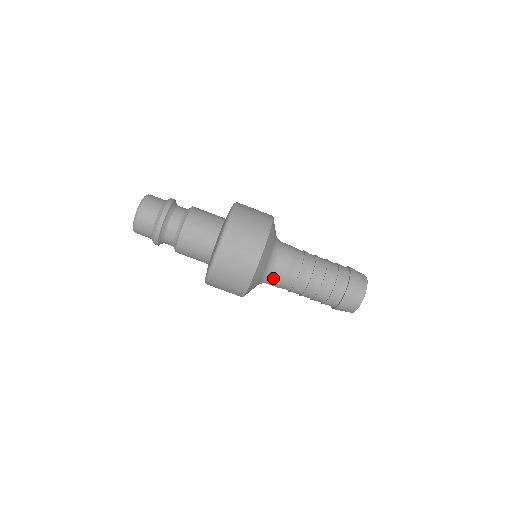
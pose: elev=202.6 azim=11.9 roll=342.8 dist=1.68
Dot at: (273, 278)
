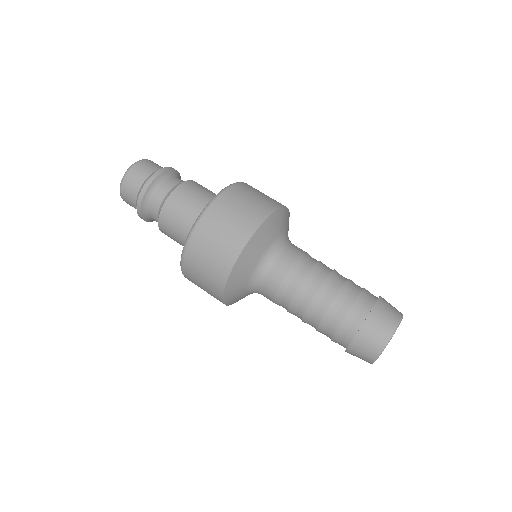
Dot at: occluded
